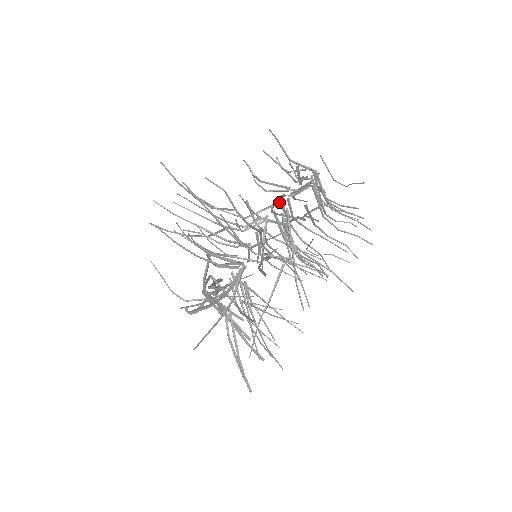
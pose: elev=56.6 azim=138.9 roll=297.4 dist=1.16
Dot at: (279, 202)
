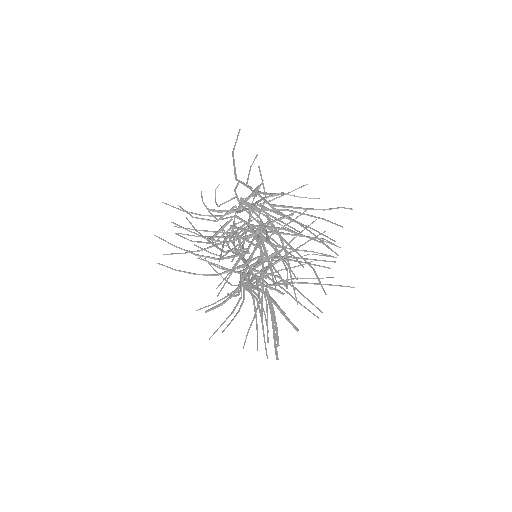
Dot at: (231, 227)
